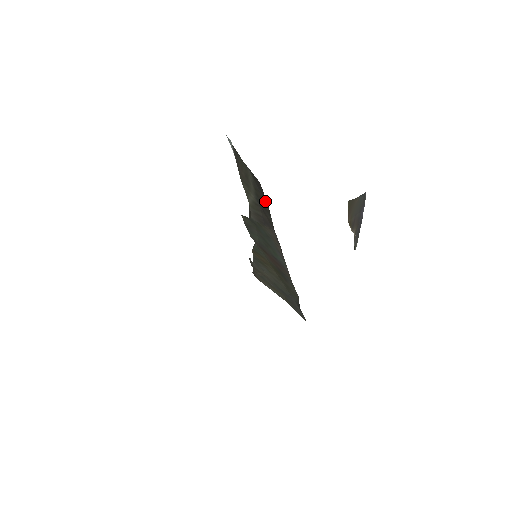
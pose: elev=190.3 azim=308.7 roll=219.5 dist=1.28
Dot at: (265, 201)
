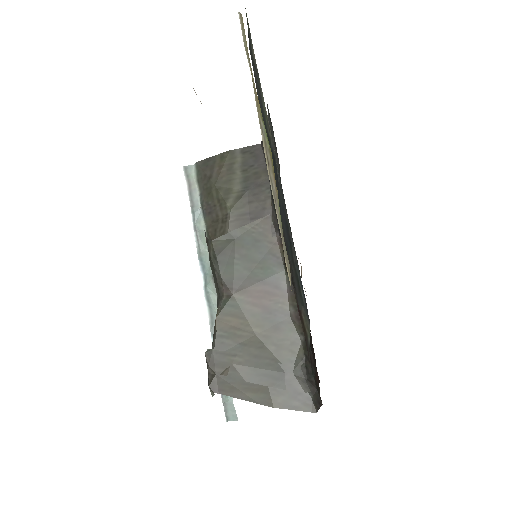
Dot at: (262, 170)
